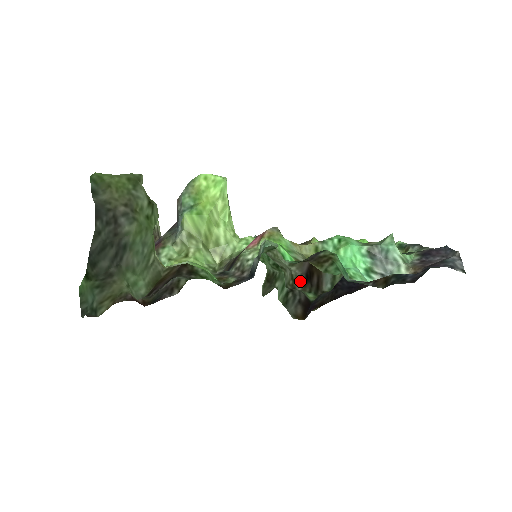
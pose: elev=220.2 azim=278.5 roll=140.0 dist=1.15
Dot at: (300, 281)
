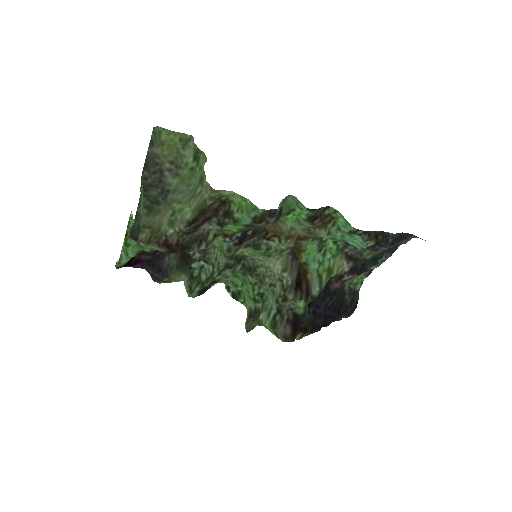
Dot at: (291, 289)
